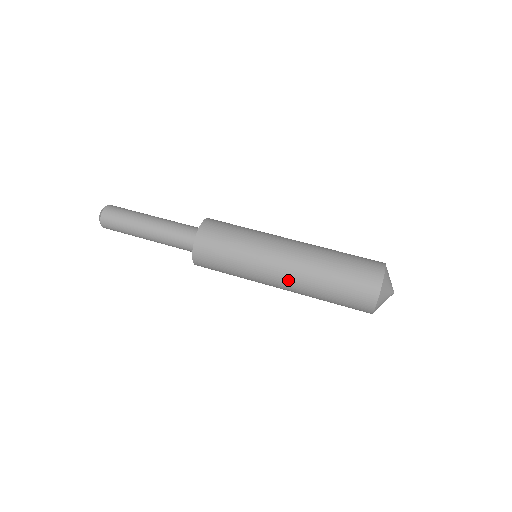
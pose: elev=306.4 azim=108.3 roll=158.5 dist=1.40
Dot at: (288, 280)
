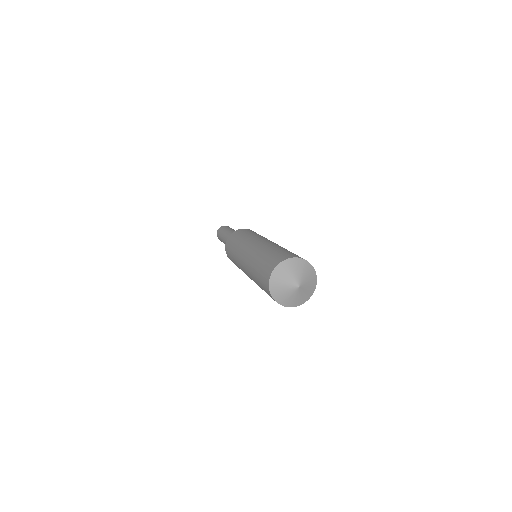
Dot at: (247, 255)
